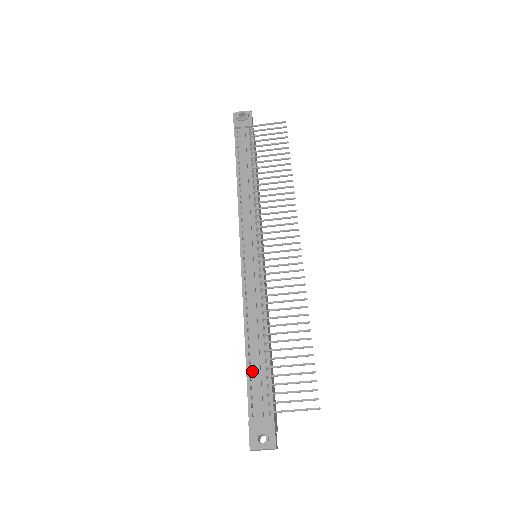
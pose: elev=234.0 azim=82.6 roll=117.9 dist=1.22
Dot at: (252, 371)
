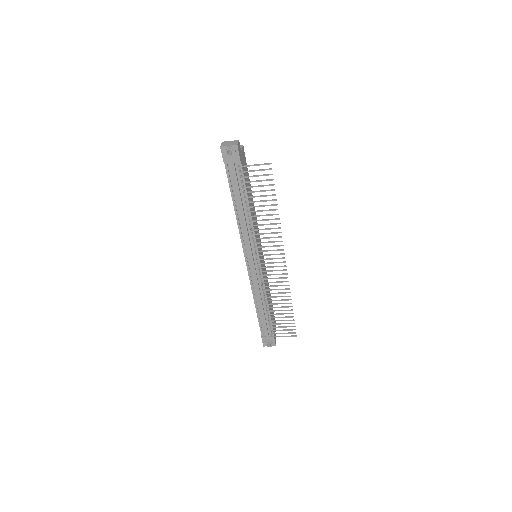
Dot at: (261, 319)
